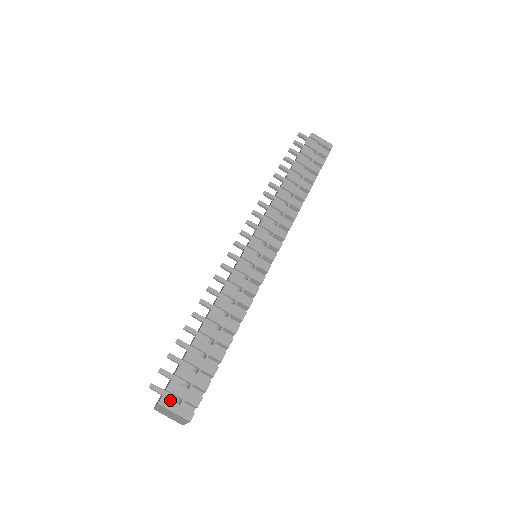
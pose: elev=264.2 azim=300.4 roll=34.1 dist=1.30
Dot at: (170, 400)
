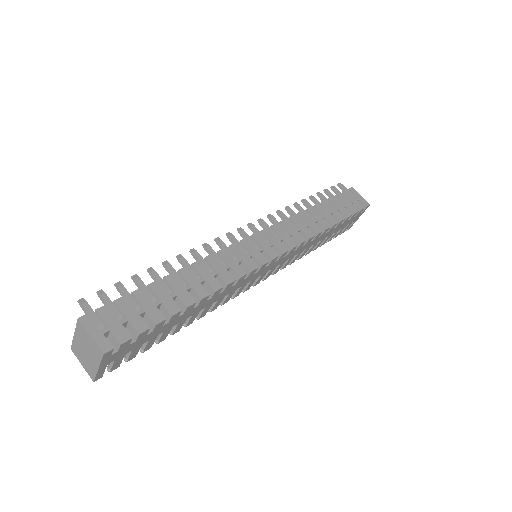
Dot at: (94, 321)
